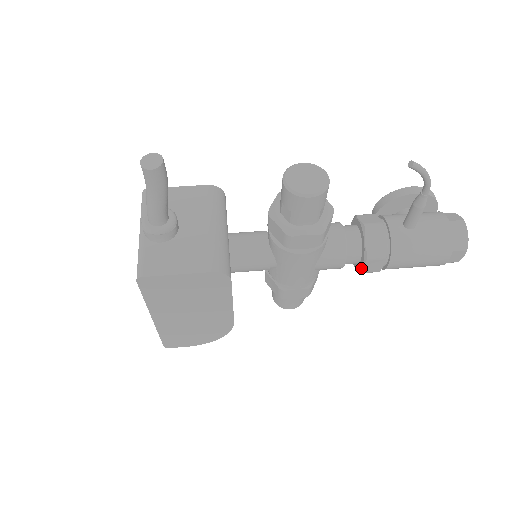
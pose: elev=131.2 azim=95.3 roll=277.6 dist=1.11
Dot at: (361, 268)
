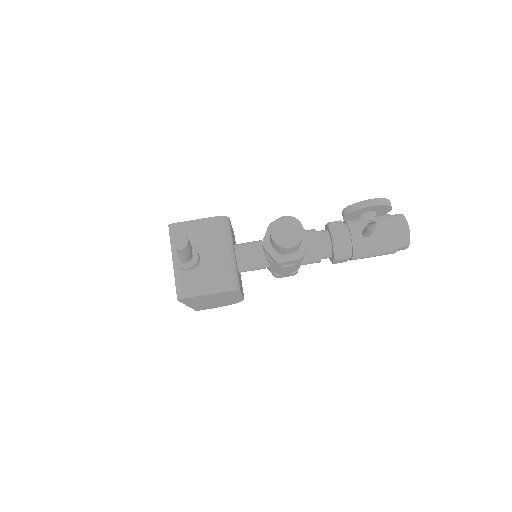
Dot at: (332, 263)
